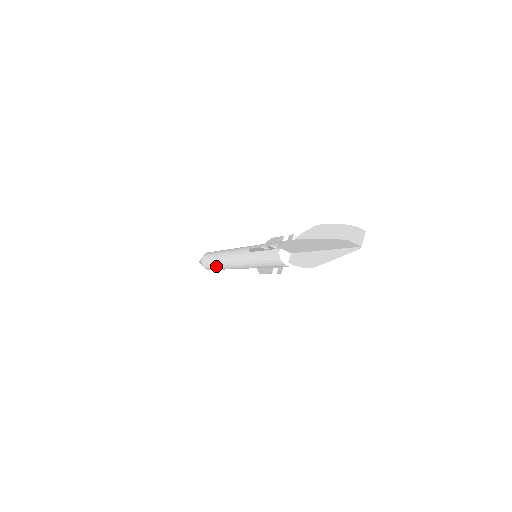
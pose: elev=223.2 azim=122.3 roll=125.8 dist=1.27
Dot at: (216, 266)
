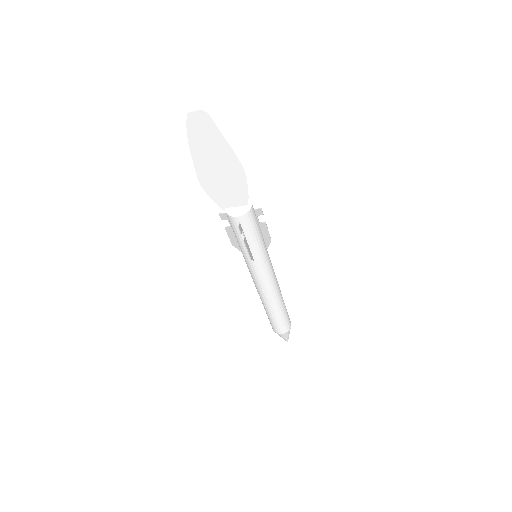
Dot at: (269, 314)
